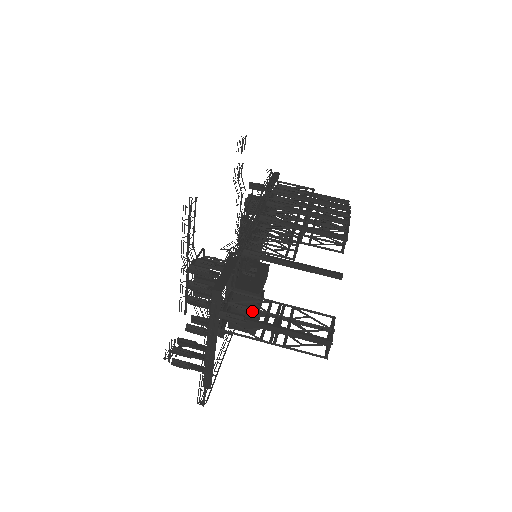
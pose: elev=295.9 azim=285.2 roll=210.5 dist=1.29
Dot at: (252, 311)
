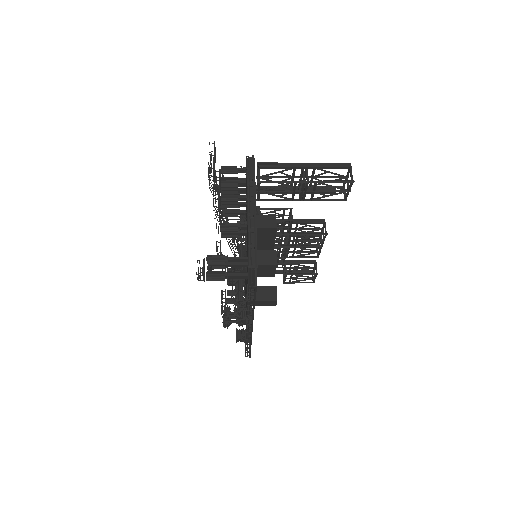
Dot at: (277, 199)
